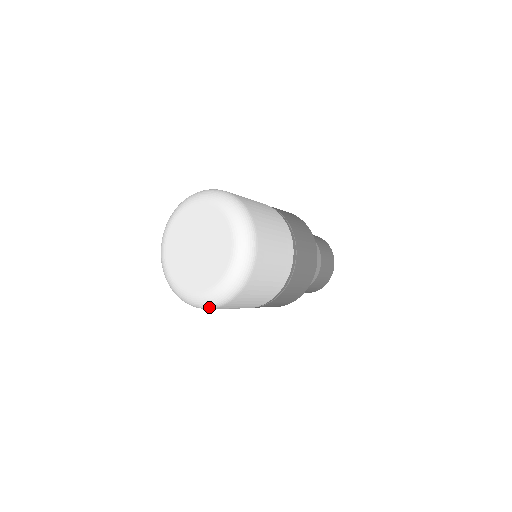
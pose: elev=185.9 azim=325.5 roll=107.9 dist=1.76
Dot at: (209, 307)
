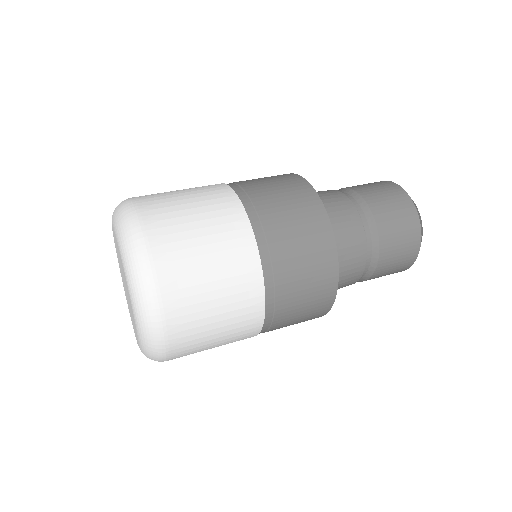
Dot at: occluded
